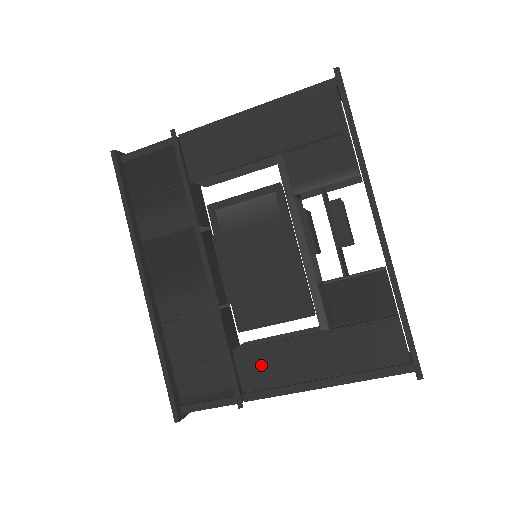
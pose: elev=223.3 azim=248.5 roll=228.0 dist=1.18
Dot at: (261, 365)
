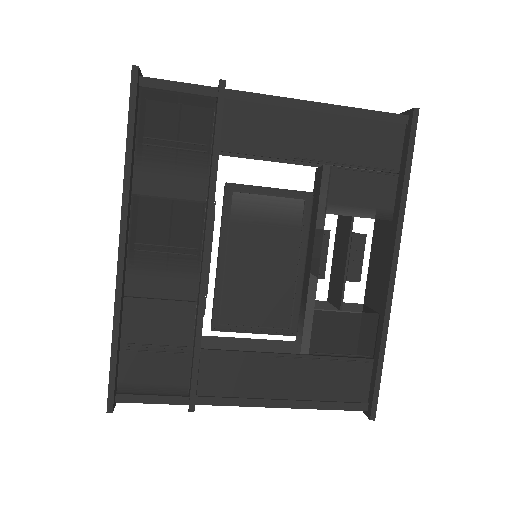
Dot at: (227, 372)
